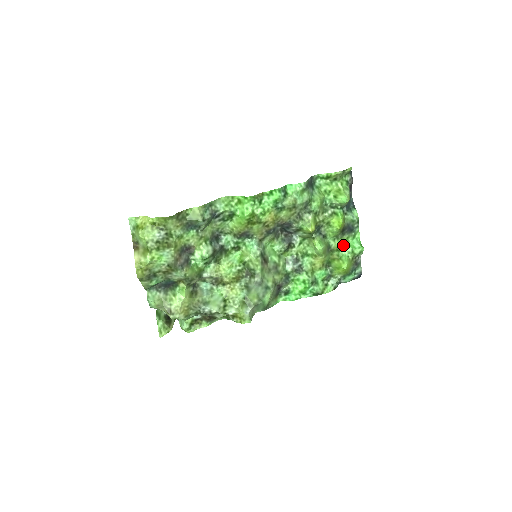
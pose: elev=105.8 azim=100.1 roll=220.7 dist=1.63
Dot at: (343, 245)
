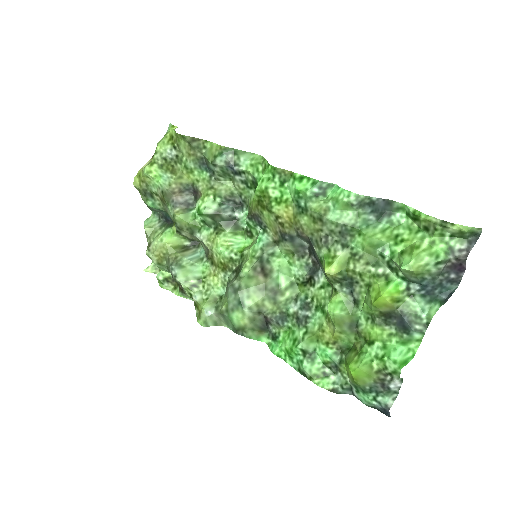
Dot at: (377, 338)
